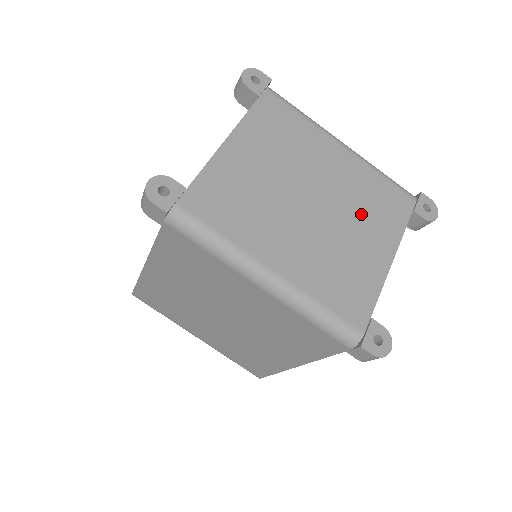
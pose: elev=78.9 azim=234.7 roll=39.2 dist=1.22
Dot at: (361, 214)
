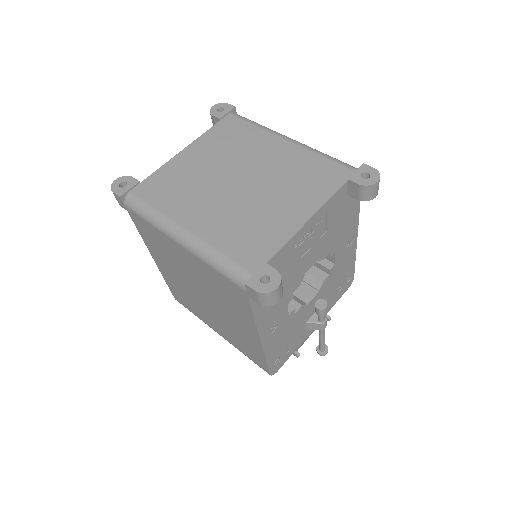
Dot at: (287, 186)
